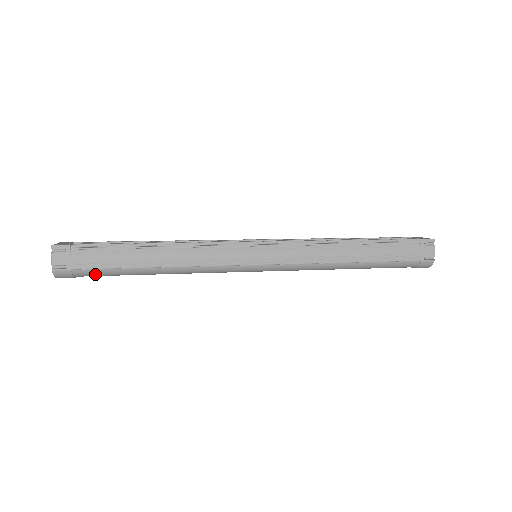
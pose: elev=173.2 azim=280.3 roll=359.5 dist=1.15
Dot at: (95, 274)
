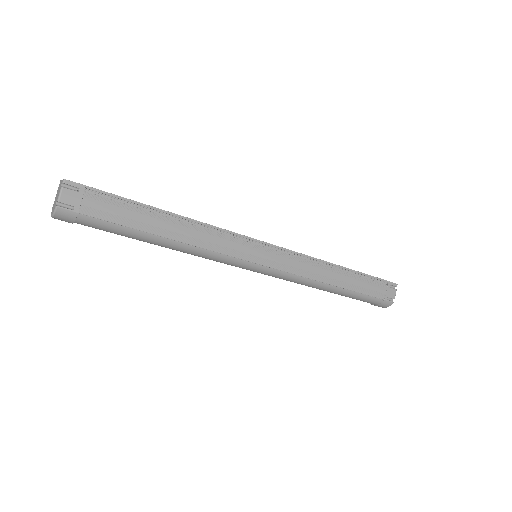
Dot at: (100, 226)
